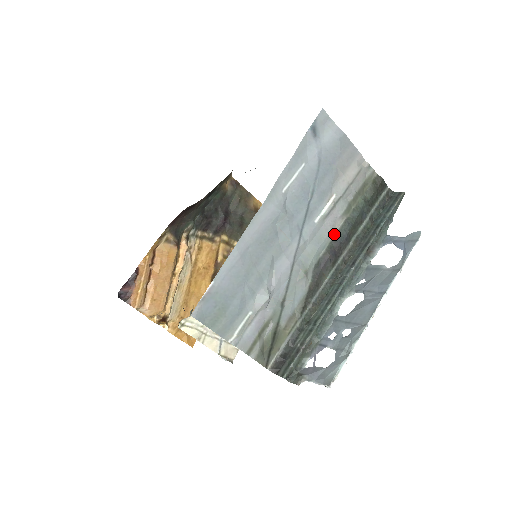
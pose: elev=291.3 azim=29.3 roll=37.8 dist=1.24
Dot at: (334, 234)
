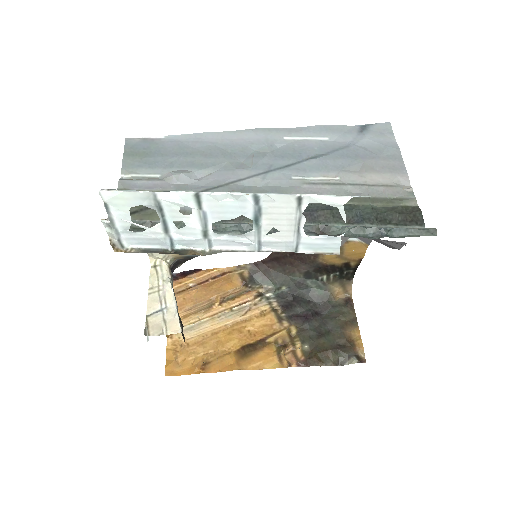
Dot at: occluded
